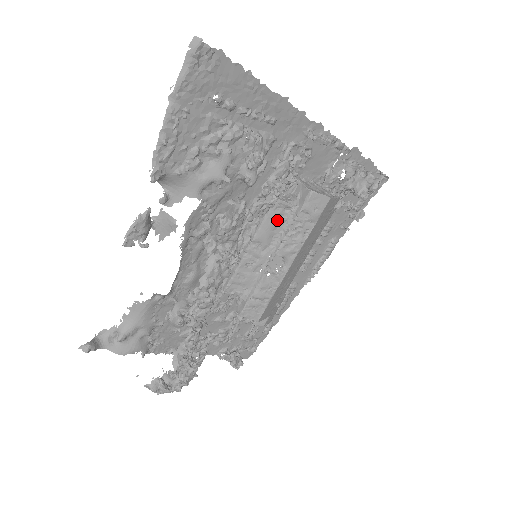
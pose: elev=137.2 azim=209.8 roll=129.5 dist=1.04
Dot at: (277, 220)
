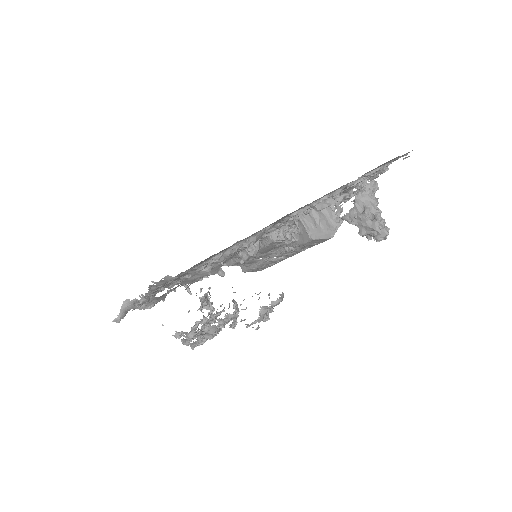
Dot at: (276, 246)
